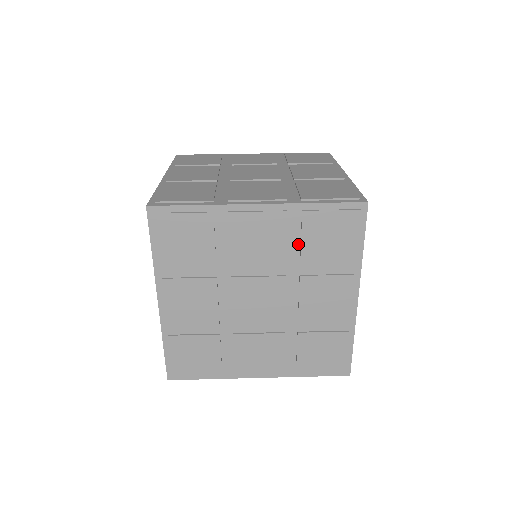
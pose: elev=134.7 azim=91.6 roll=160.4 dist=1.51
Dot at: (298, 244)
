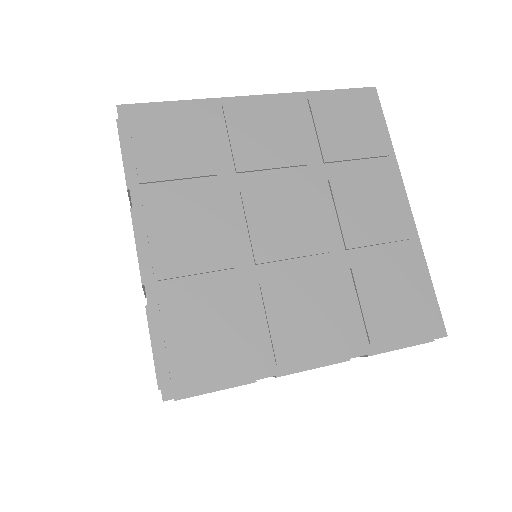
Dot at: (314, 140)
